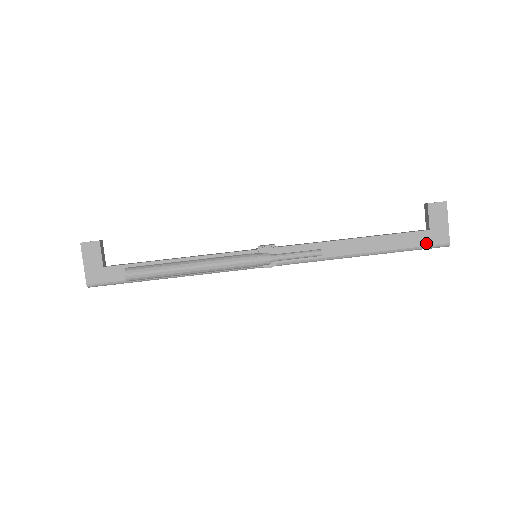
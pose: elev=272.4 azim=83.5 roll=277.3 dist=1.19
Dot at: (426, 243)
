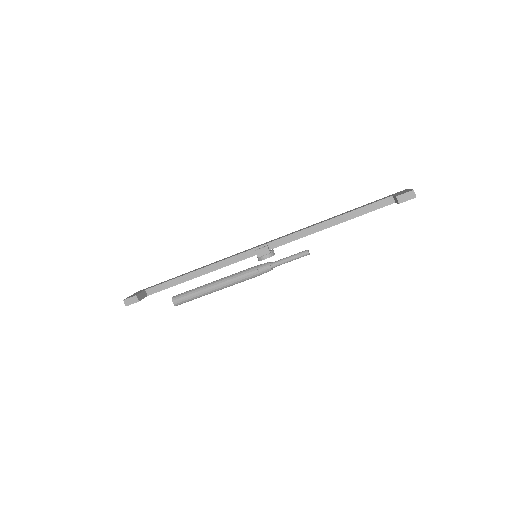
Dot at: occluded
